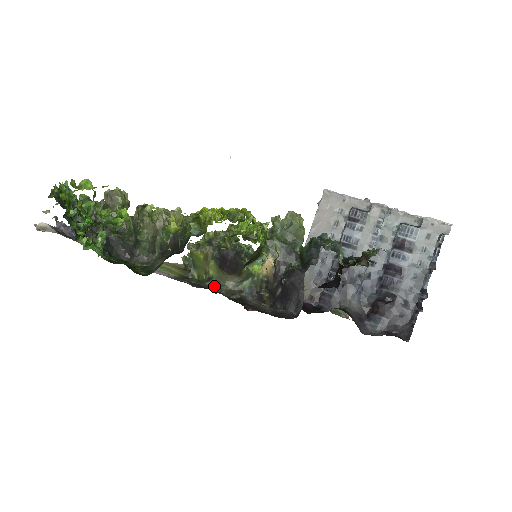
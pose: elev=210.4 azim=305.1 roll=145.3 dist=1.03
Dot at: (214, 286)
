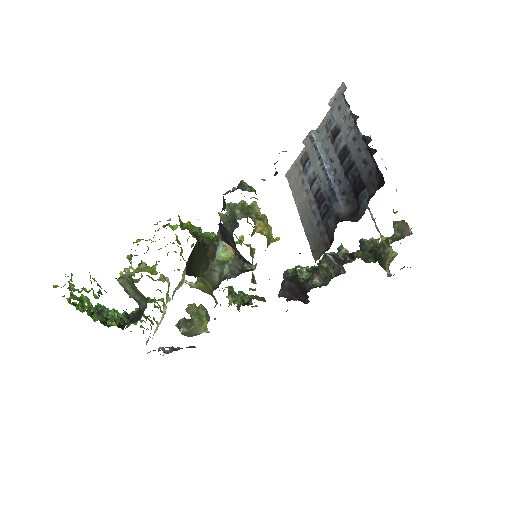
Dot at: occluded
